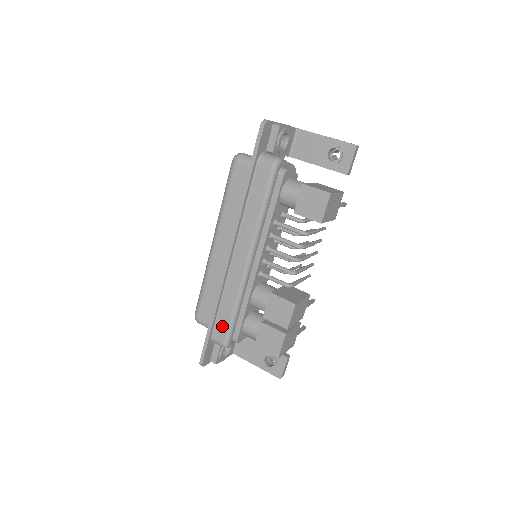
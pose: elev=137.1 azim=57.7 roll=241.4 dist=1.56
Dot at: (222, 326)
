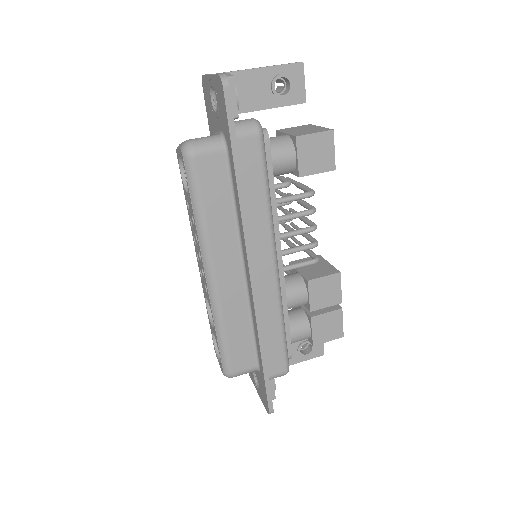
Dot at: (276, 356)
